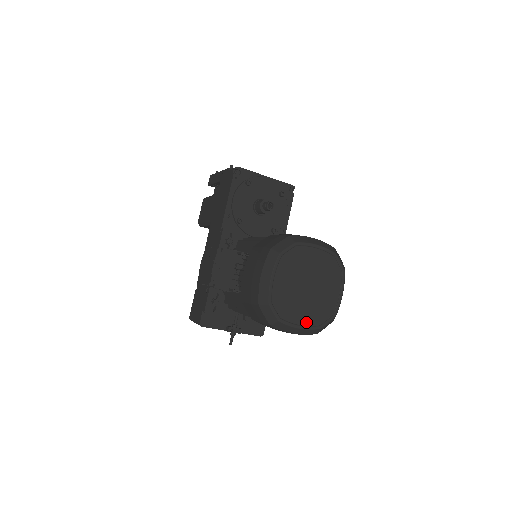
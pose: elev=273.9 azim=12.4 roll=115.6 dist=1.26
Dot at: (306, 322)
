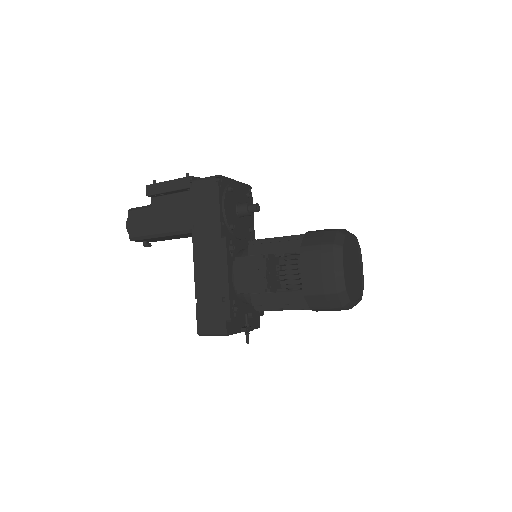
Dot at: (357, 297)
